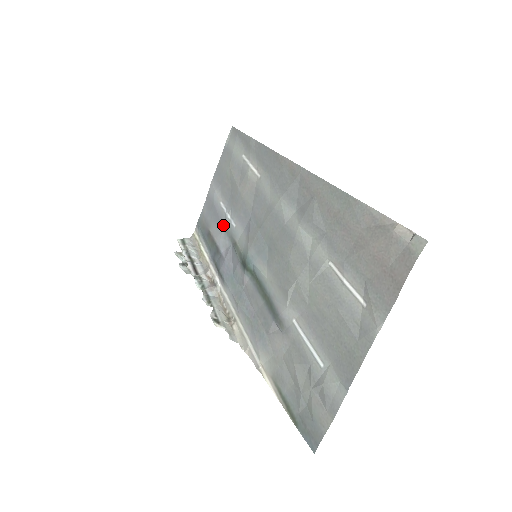
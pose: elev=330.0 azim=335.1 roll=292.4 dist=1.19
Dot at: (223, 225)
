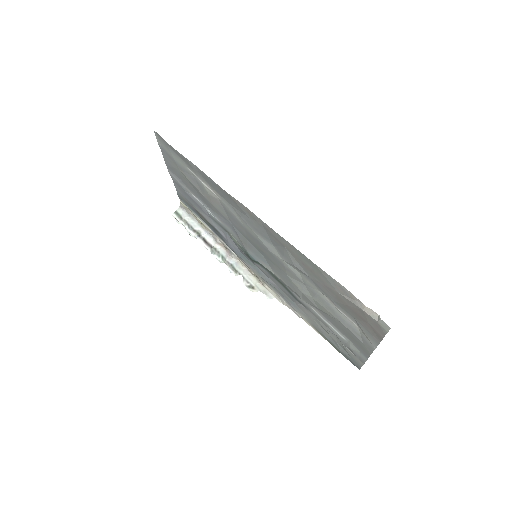
Dot at: (208, 215)
